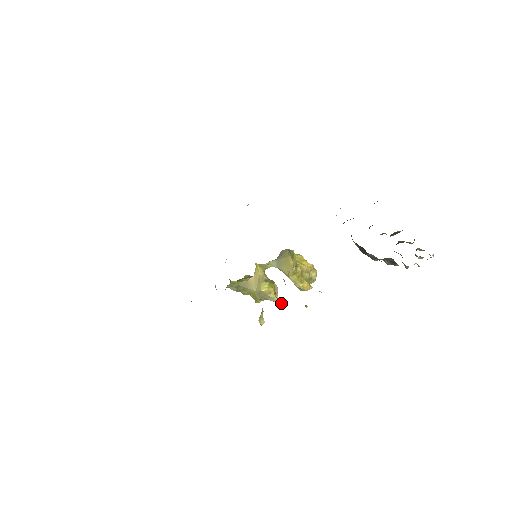
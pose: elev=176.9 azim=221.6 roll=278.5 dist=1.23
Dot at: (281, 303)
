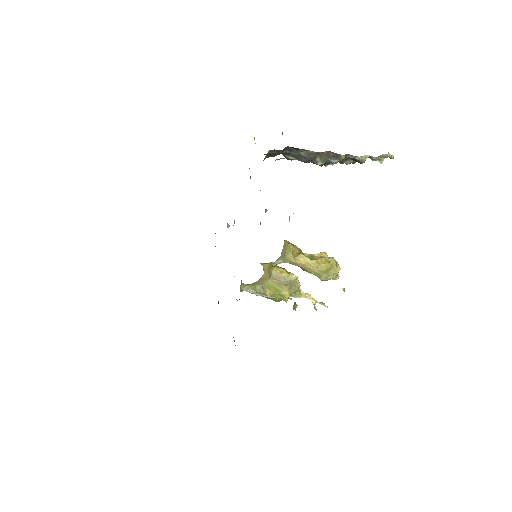
Dot at: (320, 302)
